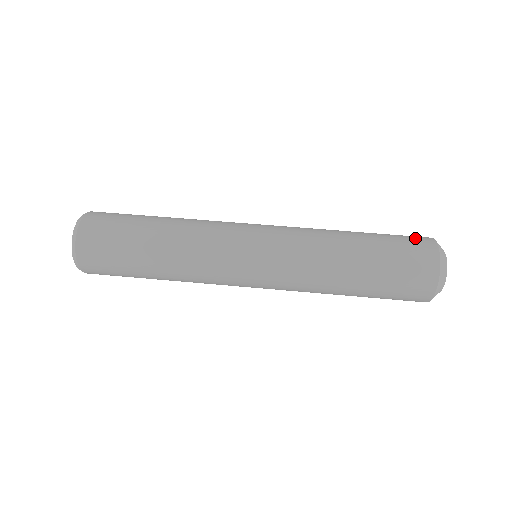
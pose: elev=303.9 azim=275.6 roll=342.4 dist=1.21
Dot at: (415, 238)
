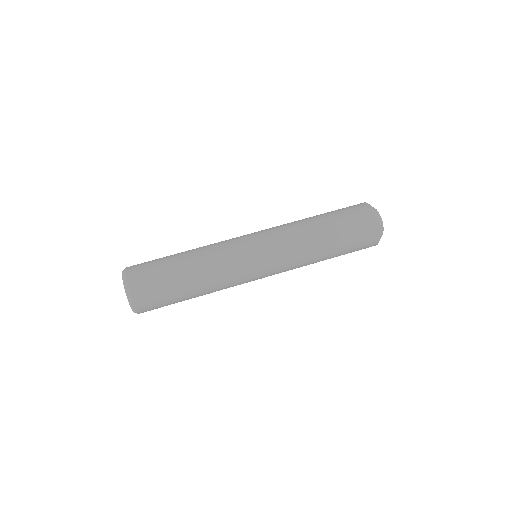
Dot at: (361, 213)
